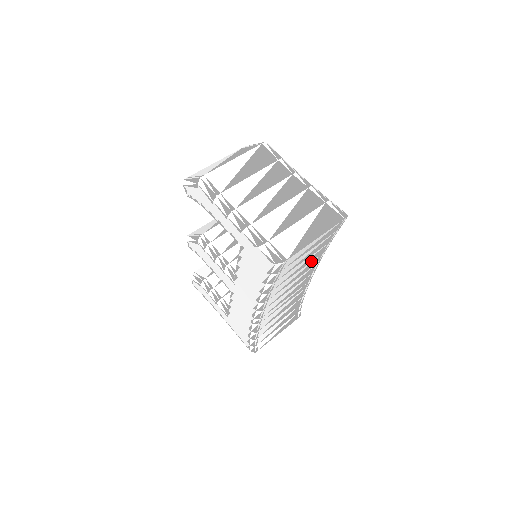
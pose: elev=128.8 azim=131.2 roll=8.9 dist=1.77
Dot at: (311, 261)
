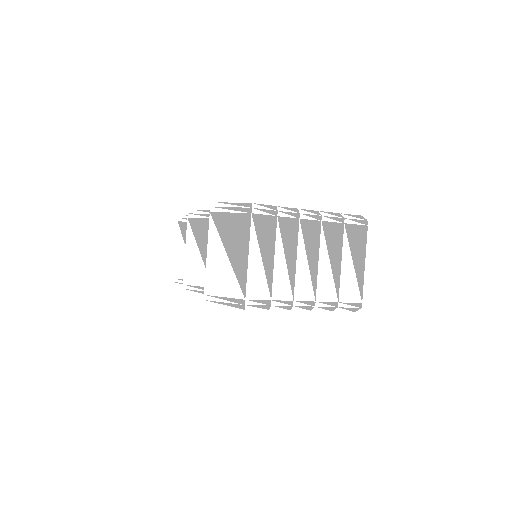
Dot at: occluded
